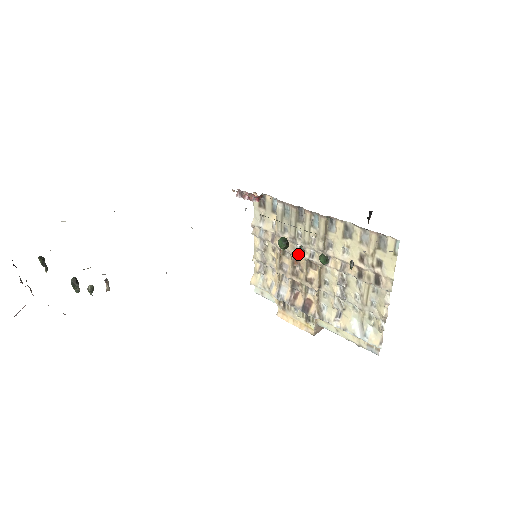
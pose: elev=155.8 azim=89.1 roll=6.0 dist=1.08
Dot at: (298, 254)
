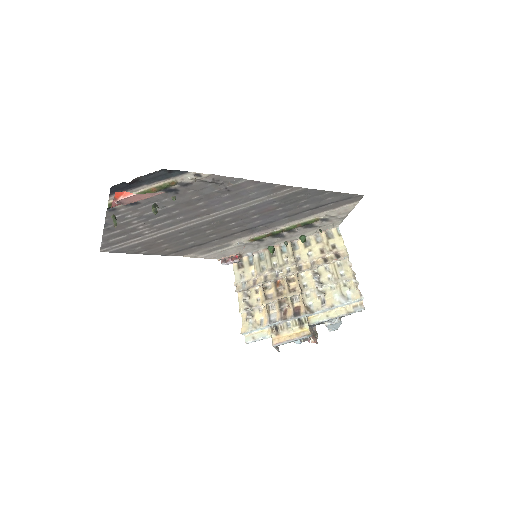
Dot at: (278, 276)
